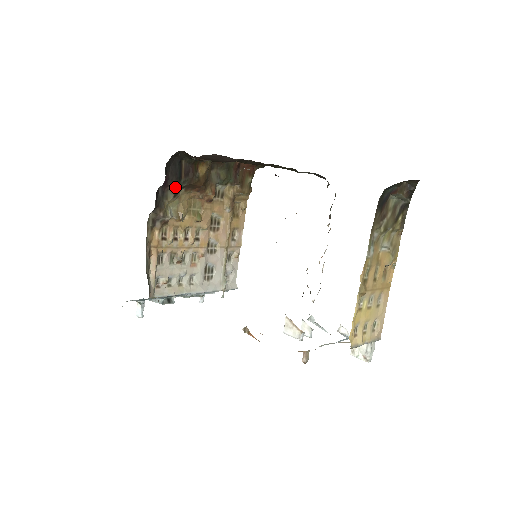
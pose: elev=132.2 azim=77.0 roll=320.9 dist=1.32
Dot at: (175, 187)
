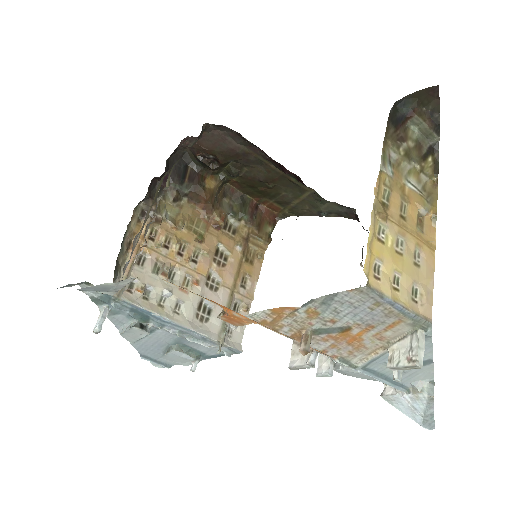
Dot at: (176, 190)
